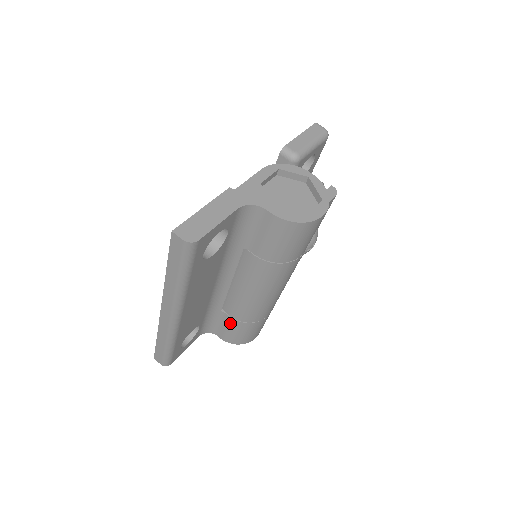
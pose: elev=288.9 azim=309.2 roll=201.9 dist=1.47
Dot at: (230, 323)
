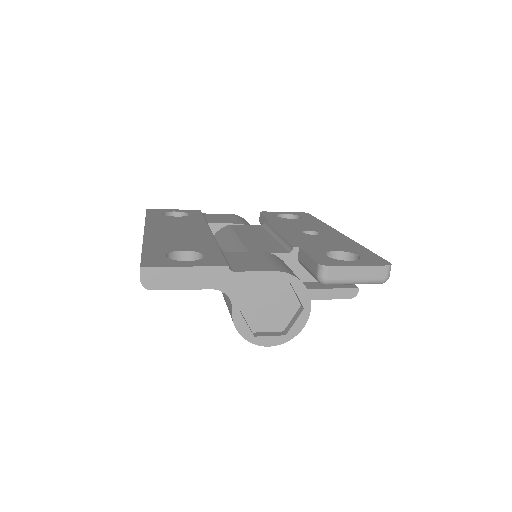
Dot at: occluded
